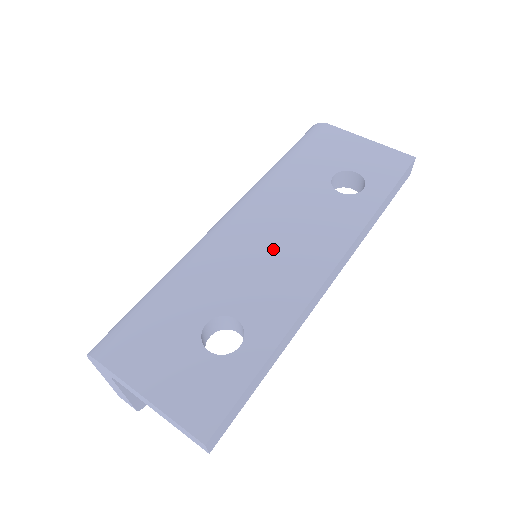
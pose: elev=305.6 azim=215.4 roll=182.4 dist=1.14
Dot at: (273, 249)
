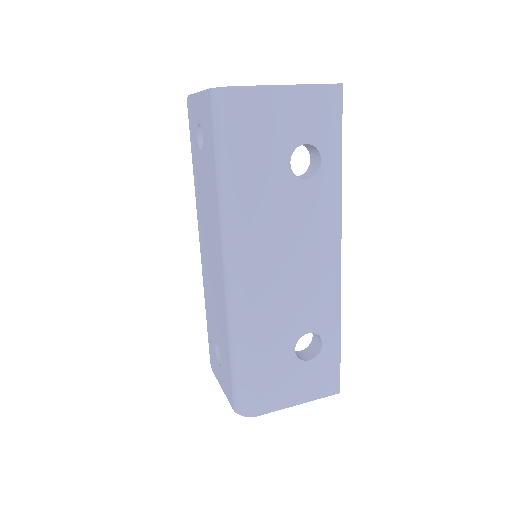
Dot at: (295, 272)
